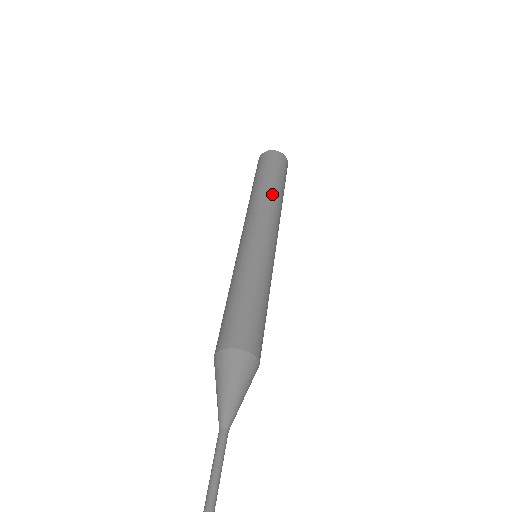
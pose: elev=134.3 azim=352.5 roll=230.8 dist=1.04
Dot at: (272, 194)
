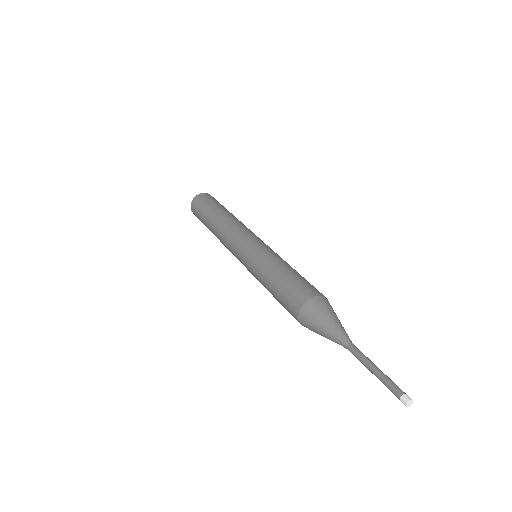
Dot at: (223, 218)
